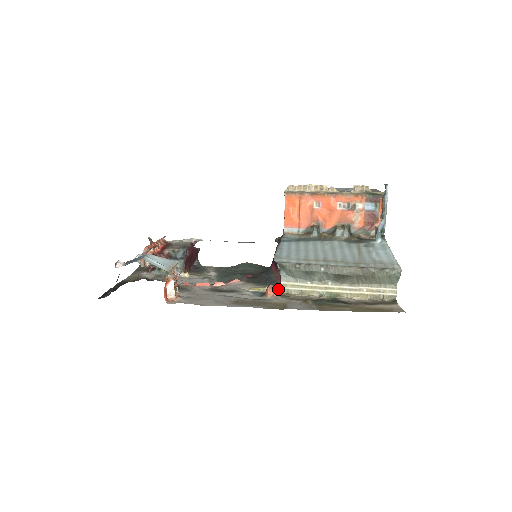
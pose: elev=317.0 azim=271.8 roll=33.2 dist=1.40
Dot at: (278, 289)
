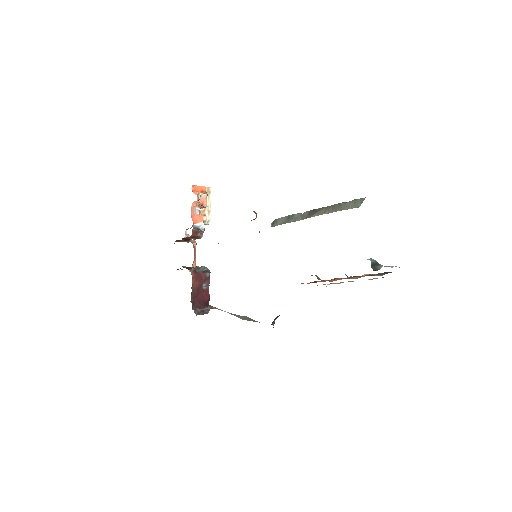
Dot at: occluded
